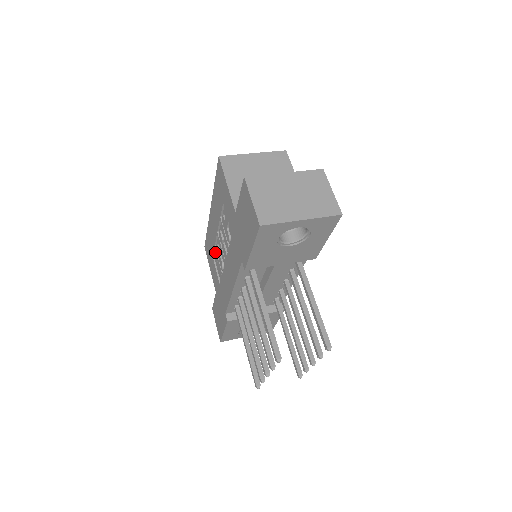
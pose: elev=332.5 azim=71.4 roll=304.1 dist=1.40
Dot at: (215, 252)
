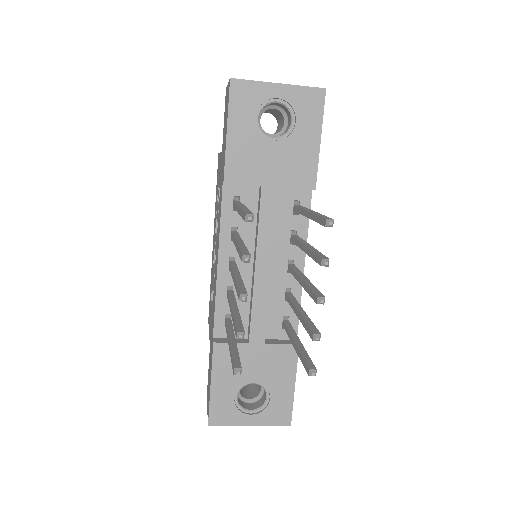
Dot at: (212, 281)
